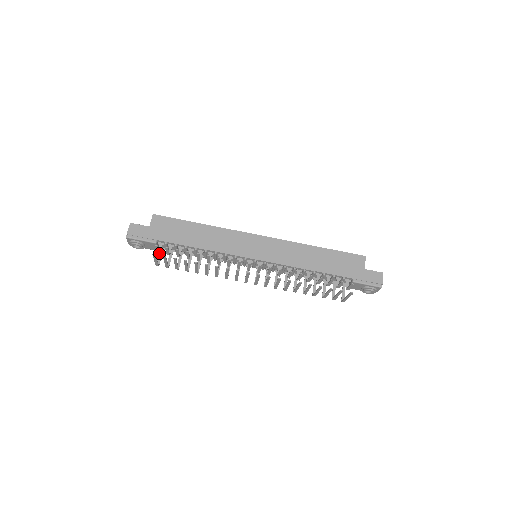
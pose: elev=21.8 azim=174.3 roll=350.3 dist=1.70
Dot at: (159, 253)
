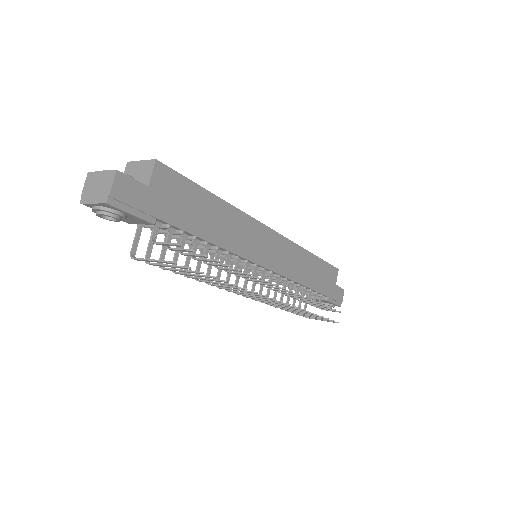
Dot at: (136, 232)
